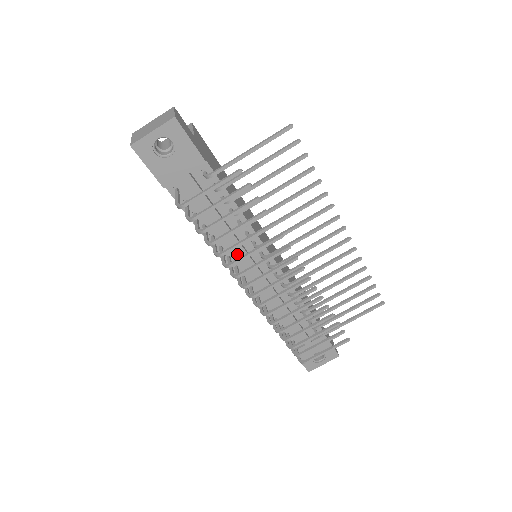
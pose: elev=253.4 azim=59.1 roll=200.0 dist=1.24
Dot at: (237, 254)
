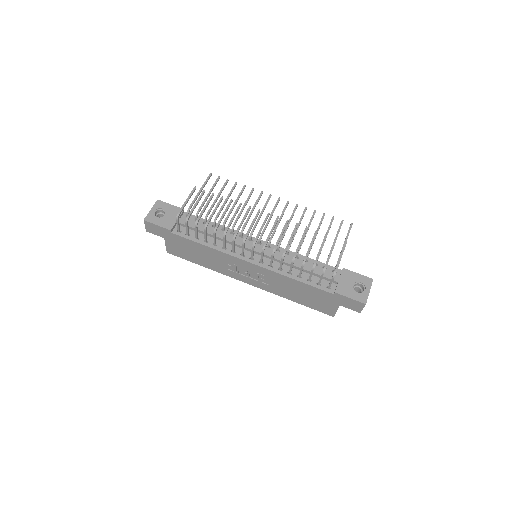
Dot at: (237, 248)
